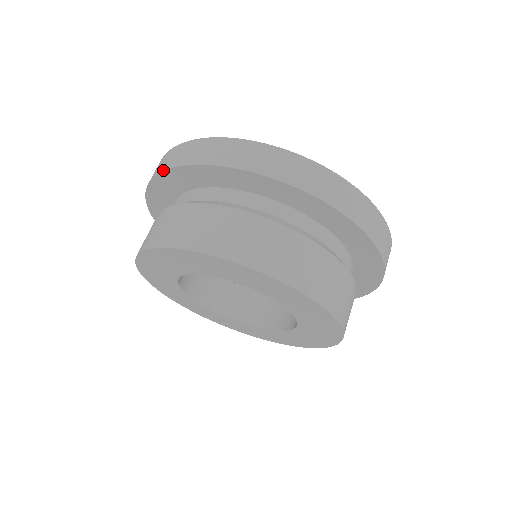
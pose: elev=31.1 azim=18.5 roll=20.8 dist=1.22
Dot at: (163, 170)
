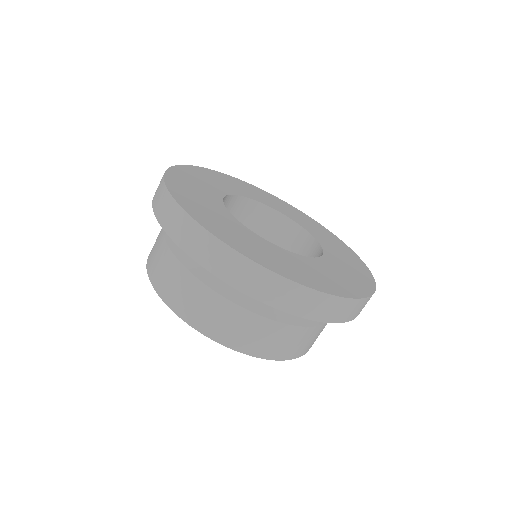
Dot at: (152, 207)
